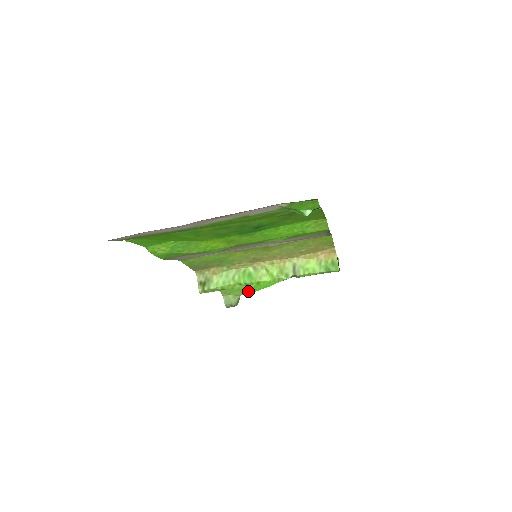
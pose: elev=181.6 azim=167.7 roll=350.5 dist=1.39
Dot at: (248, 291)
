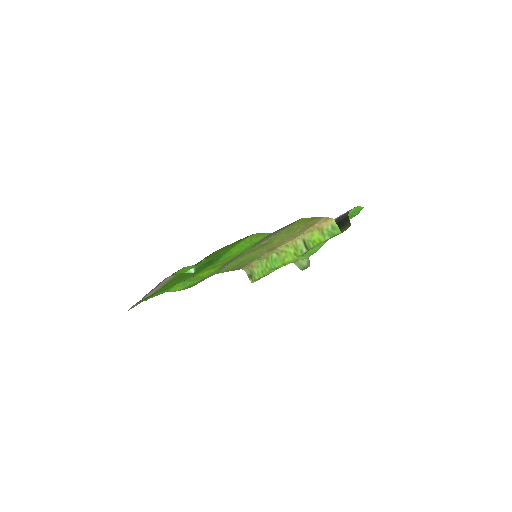
Dot at: (310, 253)
